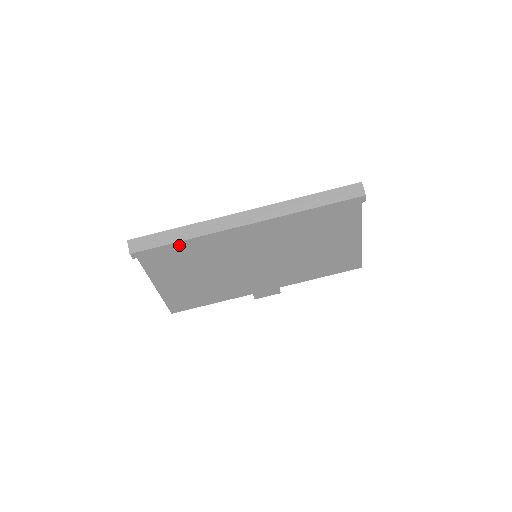
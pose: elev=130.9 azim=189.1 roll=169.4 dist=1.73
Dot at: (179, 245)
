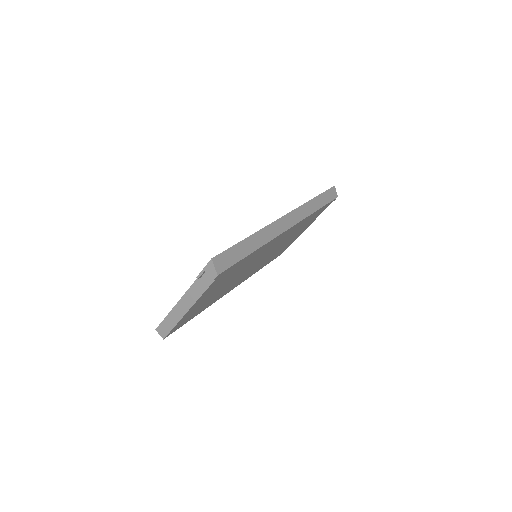
Dot at: (249, 256)
